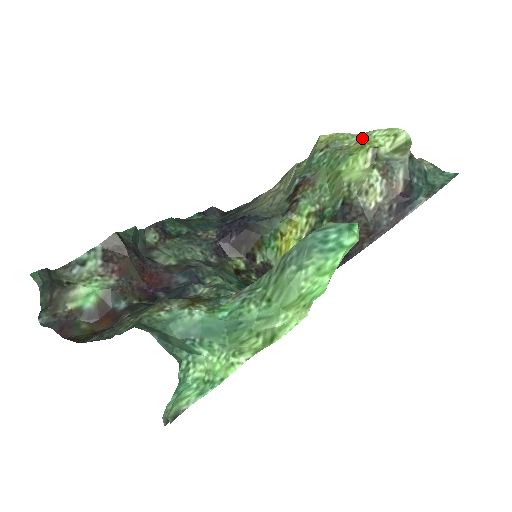
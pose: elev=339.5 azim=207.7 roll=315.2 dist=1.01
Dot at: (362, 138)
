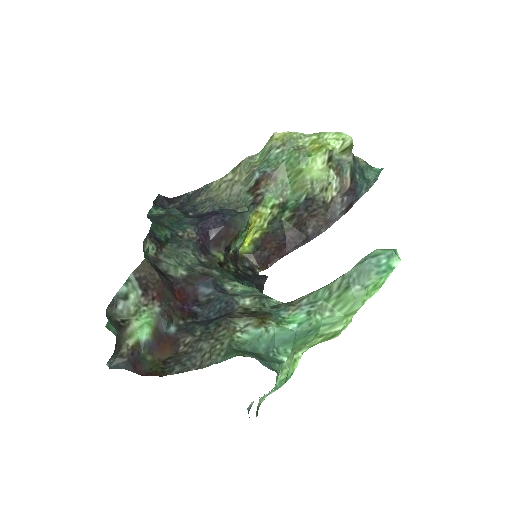
Dot at: (316, 140)
